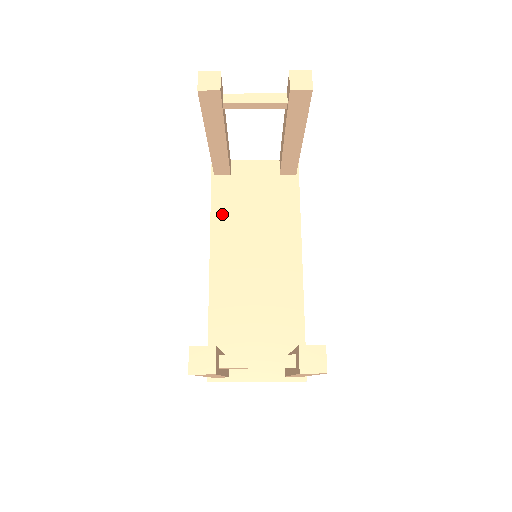
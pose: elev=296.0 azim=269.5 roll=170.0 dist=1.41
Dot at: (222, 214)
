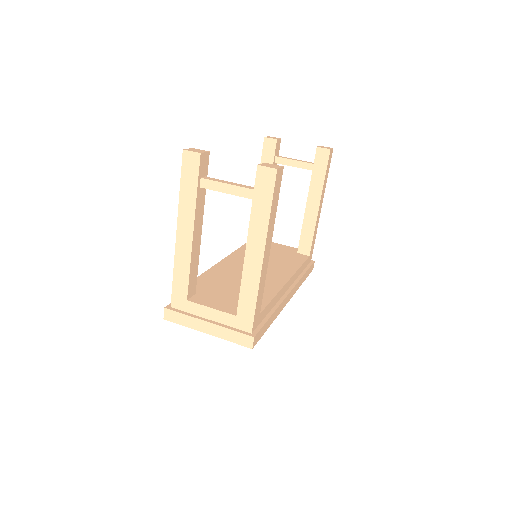
Dot at: (243, 251)
